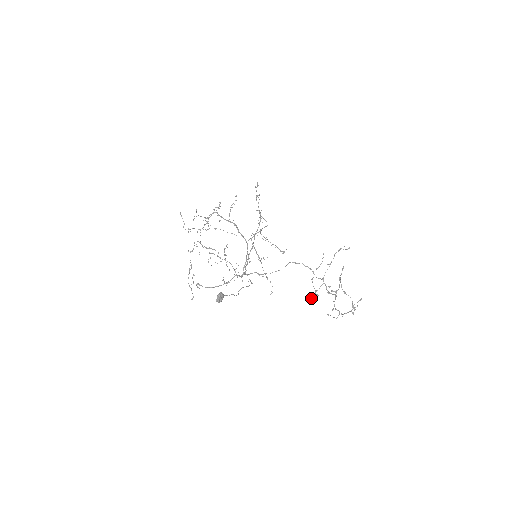
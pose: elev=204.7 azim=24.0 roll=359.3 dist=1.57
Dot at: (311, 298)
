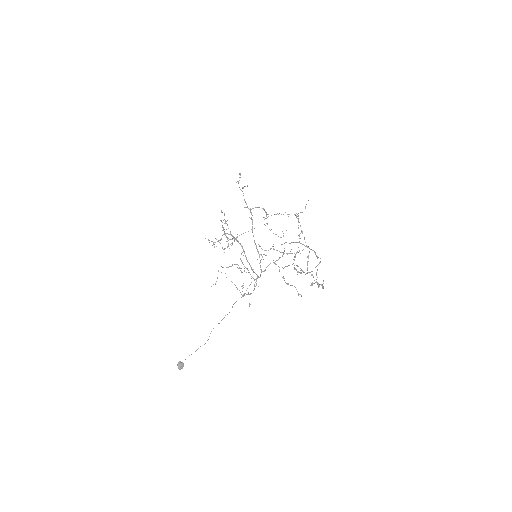
Dot at: occluded
